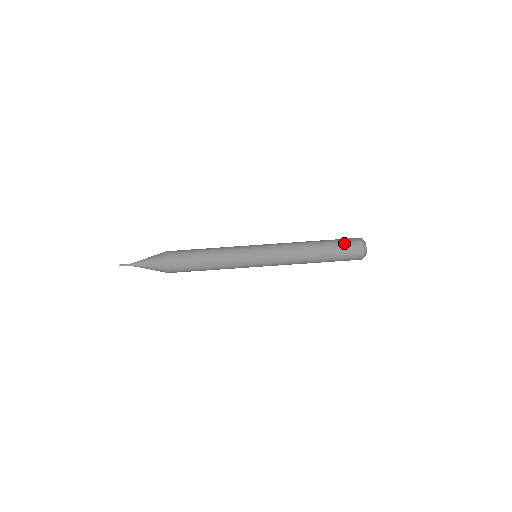
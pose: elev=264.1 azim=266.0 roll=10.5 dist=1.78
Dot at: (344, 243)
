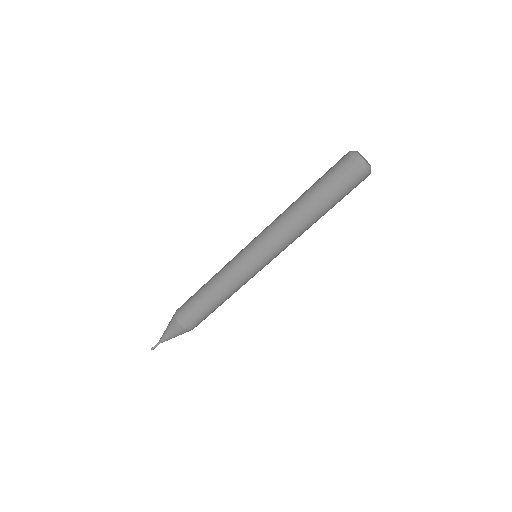
Dot at: (329, 170)
